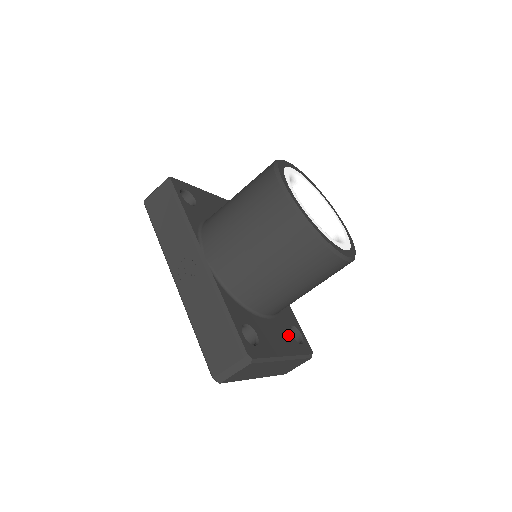
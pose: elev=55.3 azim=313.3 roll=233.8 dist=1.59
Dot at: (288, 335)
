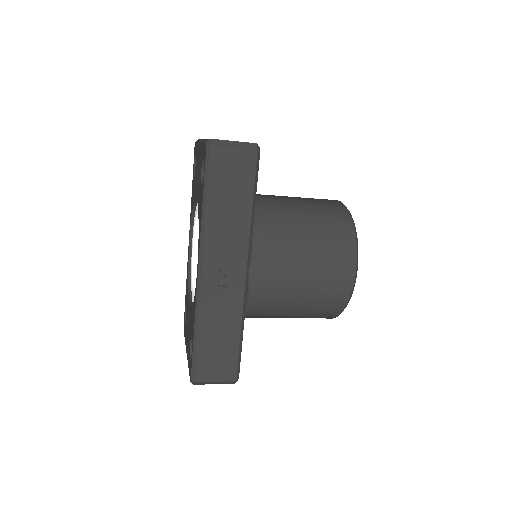
Dot at: occluded
